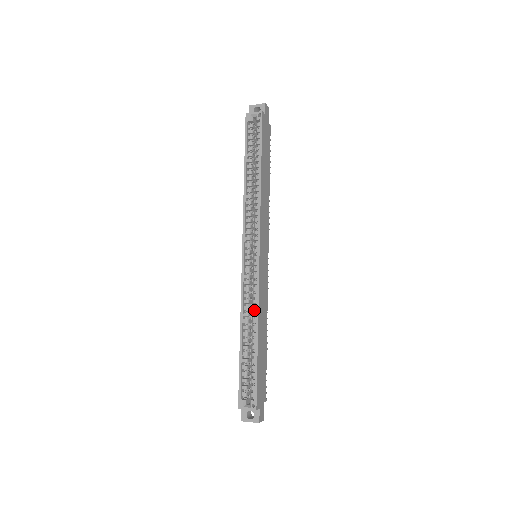
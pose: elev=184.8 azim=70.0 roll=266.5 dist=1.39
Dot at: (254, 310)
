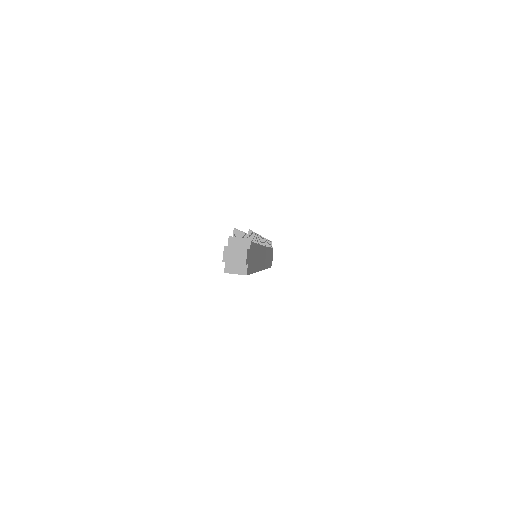
Dot at: occluded
